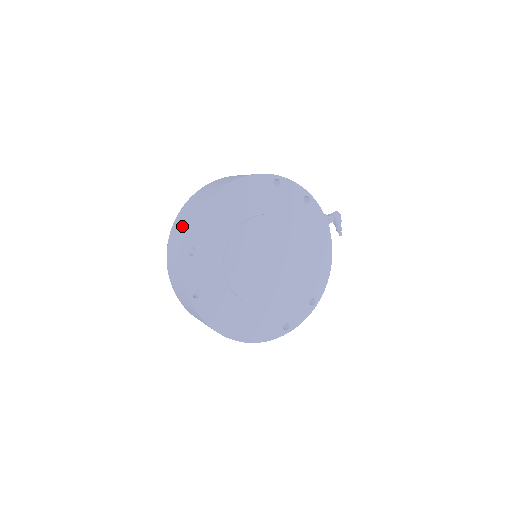
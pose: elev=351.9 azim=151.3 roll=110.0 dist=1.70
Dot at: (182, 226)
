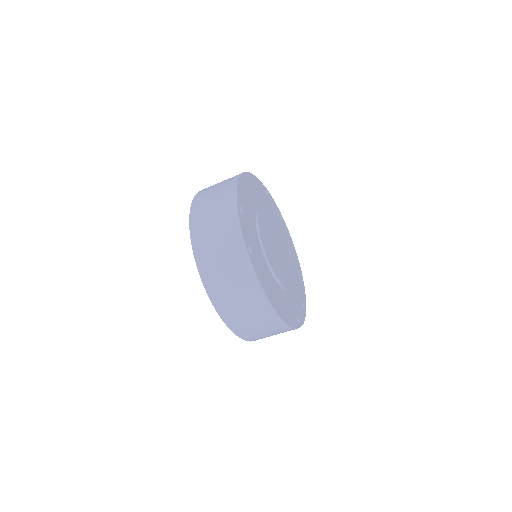
Dot at: (216, 197)
